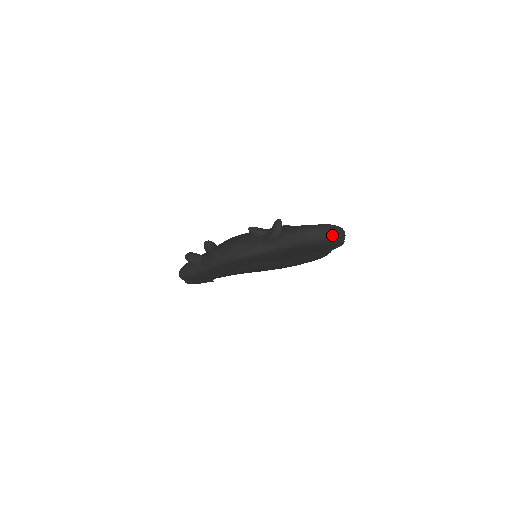
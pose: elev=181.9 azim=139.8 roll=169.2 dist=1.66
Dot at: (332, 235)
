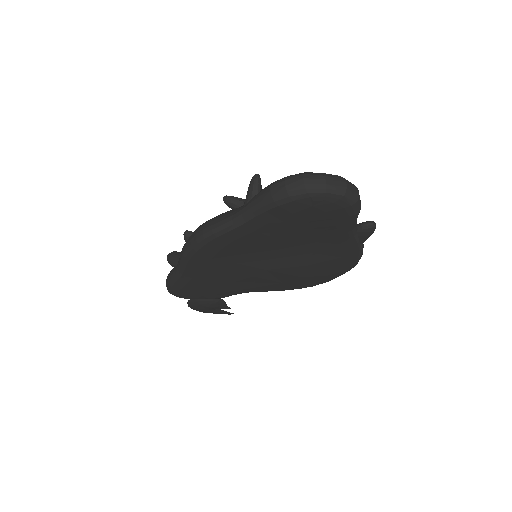
Dot at: (327, 185)
